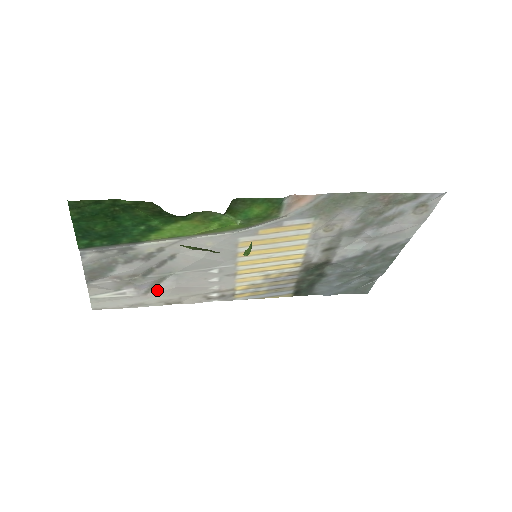
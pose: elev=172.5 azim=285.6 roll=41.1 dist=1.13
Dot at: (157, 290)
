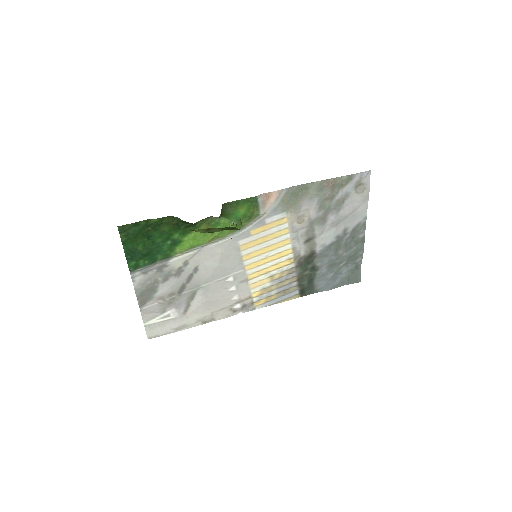
Dot at: (192, 308)
